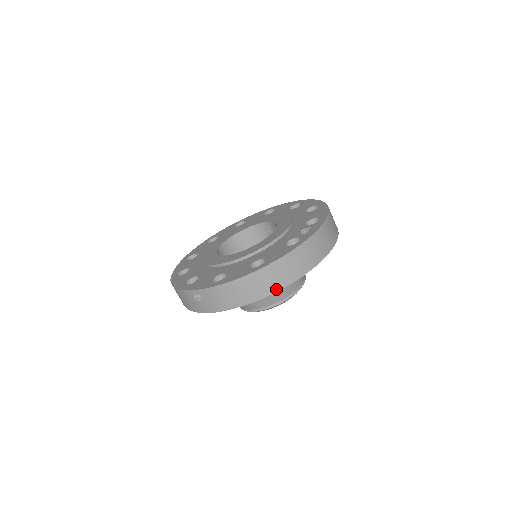
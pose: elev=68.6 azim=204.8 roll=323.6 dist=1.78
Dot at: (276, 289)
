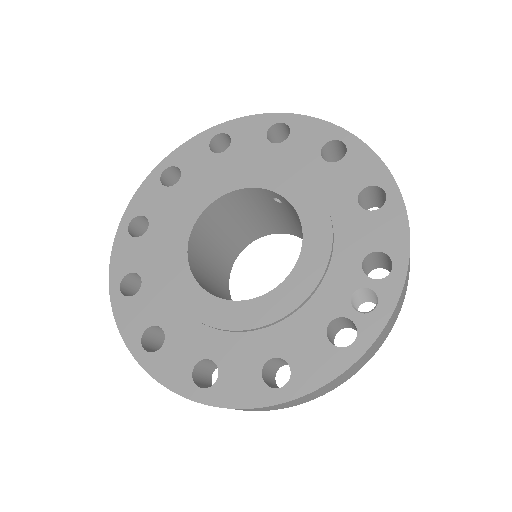
Dot at: (302, 403)
